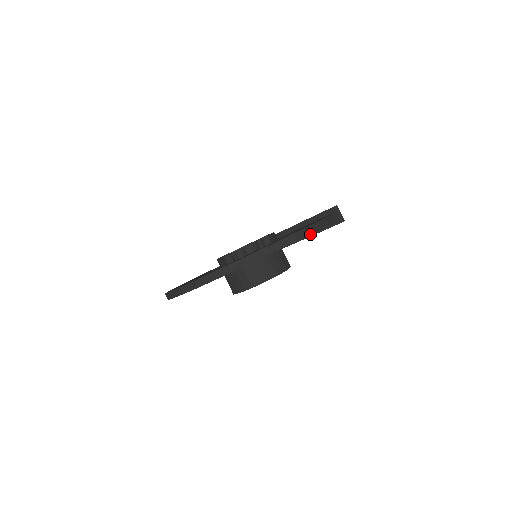
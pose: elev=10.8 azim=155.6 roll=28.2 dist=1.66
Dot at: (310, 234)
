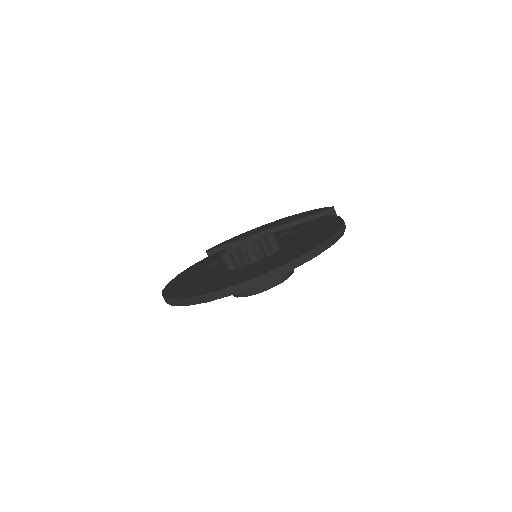
Dot at: occluded
